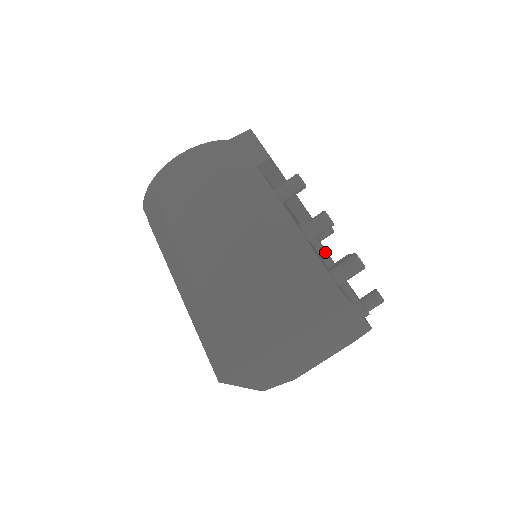
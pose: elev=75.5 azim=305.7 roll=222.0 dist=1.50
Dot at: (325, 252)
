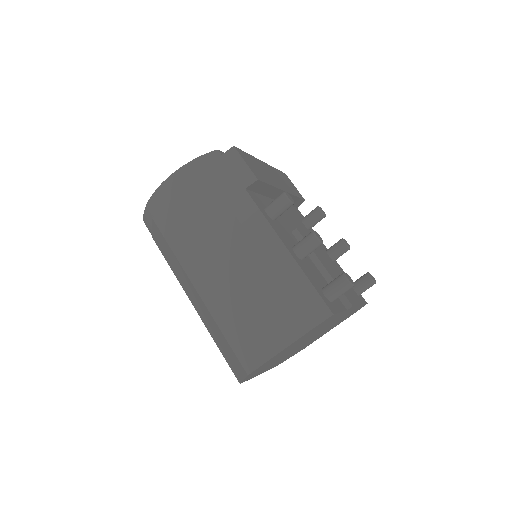
Dot at: (318, 260)
